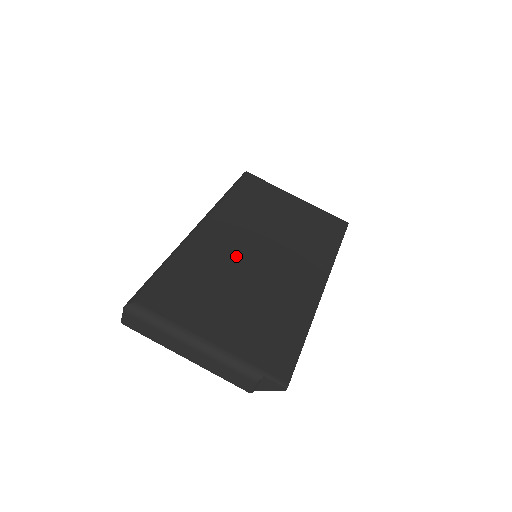
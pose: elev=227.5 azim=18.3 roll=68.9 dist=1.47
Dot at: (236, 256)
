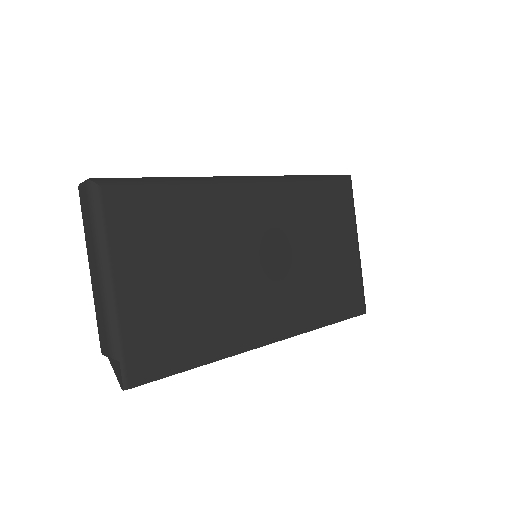
Dot at: (238, 240)
